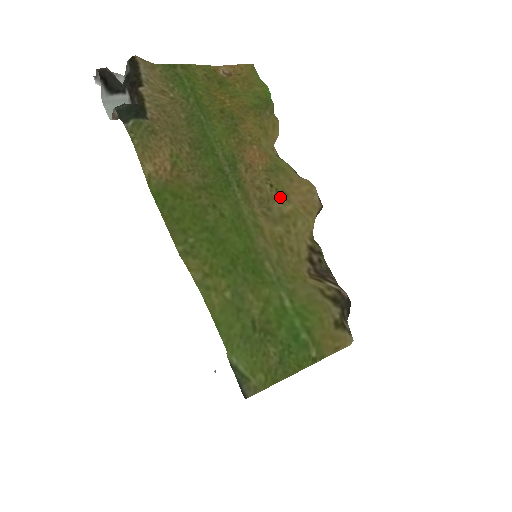
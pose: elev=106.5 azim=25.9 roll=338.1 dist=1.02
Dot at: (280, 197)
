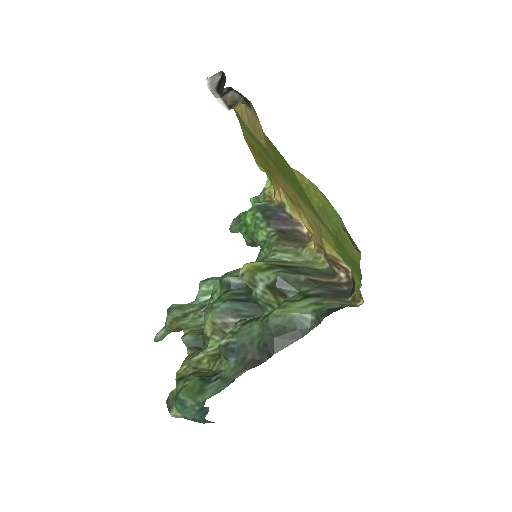
Dot at: (301, 210)
